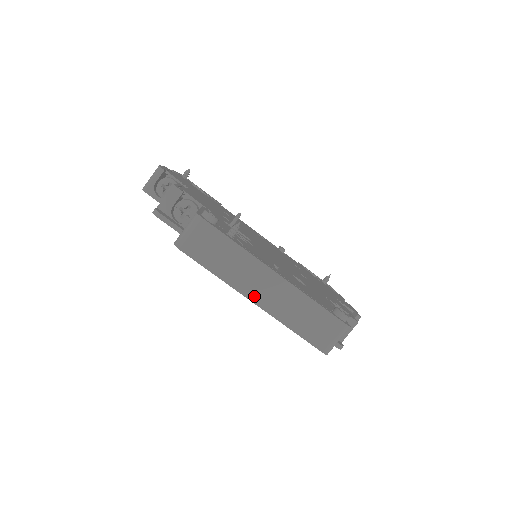
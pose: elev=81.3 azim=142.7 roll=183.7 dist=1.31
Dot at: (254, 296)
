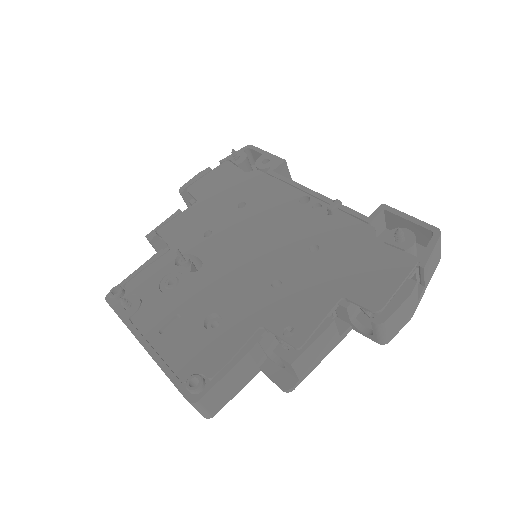
Dot at: occluded
